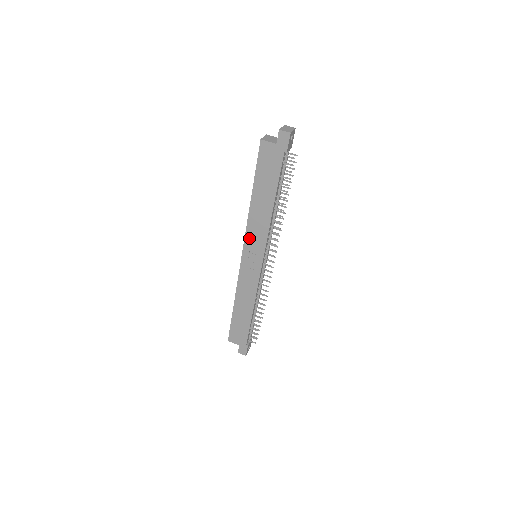
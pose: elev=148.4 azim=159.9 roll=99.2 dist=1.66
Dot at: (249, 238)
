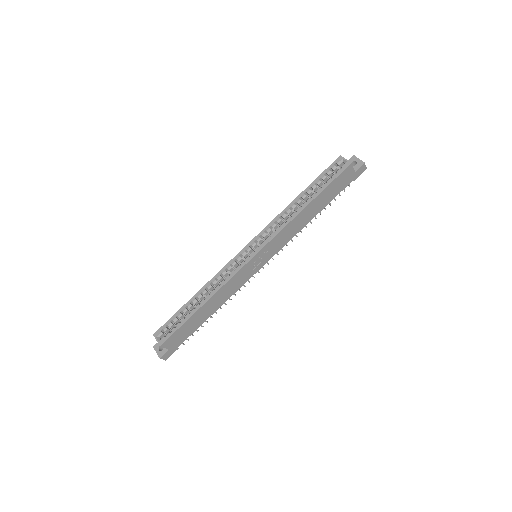
Dot at: (275, 240)
